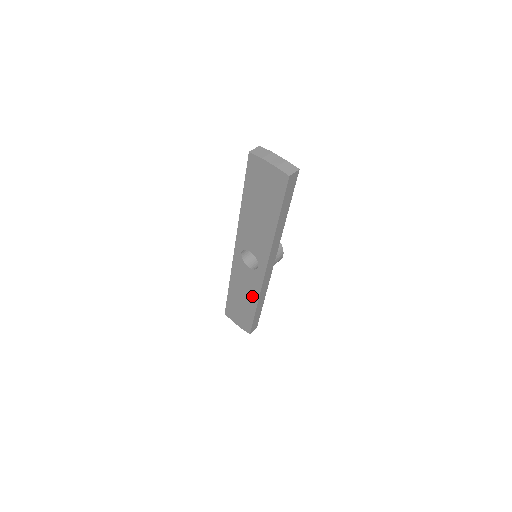
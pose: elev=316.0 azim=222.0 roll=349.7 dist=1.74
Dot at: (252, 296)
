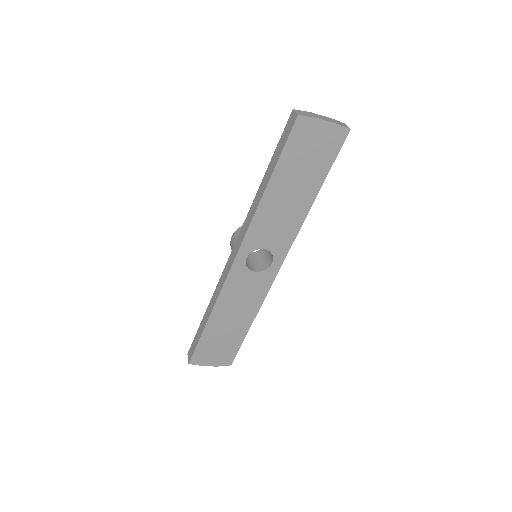
Dot at: (250, 309)
